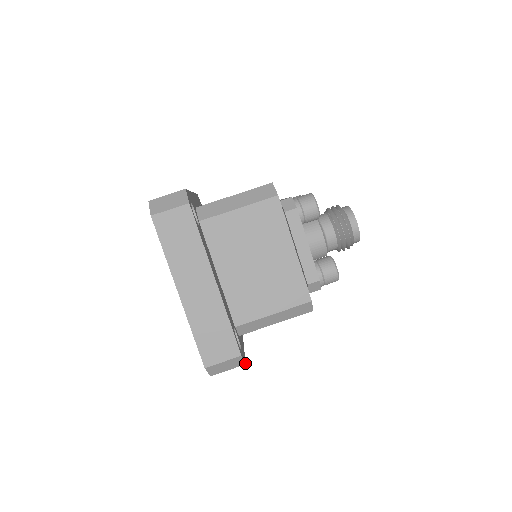
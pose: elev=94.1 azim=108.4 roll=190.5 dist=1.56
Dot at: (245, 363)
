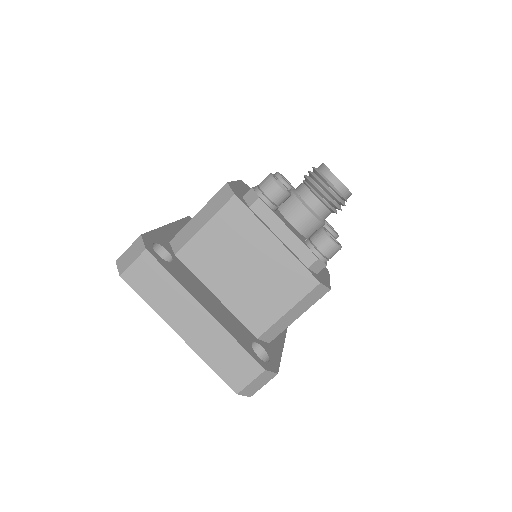
Dot at: (277, 373)
